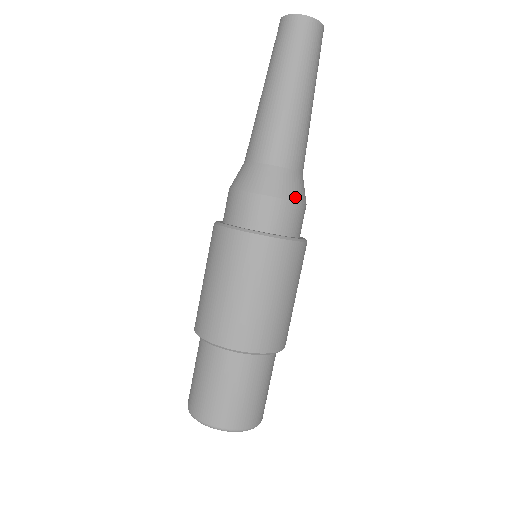
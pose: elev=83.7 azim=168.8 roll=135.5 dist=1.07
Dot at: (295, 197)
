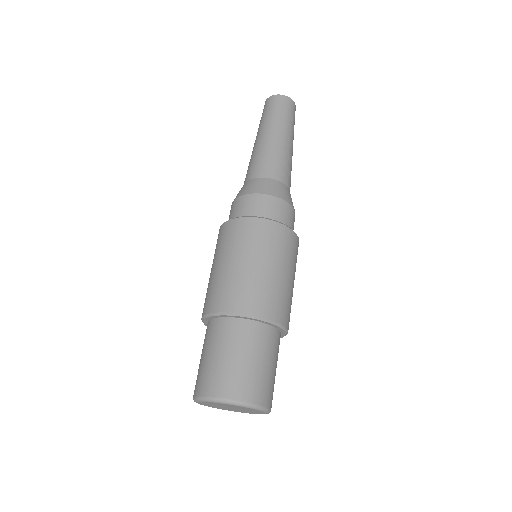
Dot at: (277, 195)
